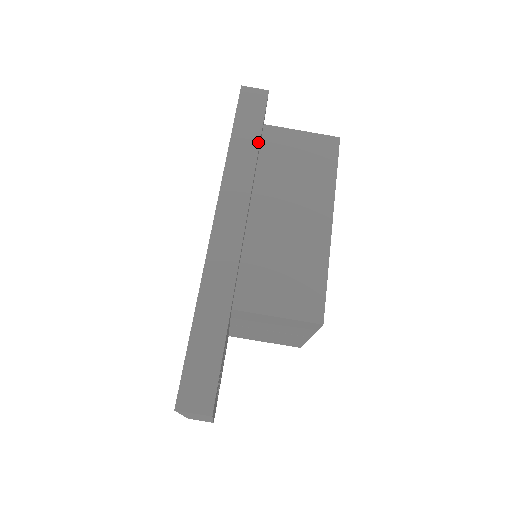
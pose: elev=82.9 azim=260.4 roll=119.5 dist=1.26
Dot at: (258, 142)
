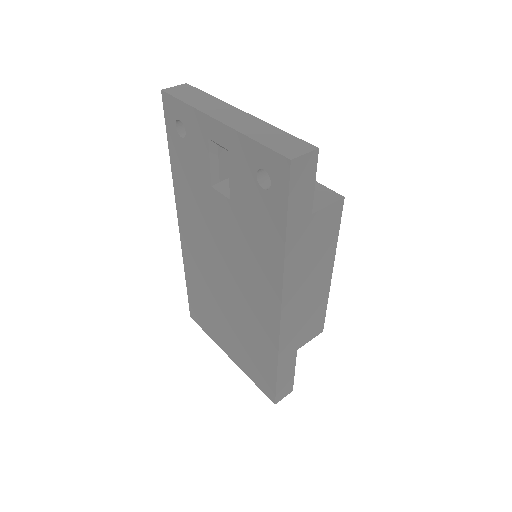
Dot at: occluded
